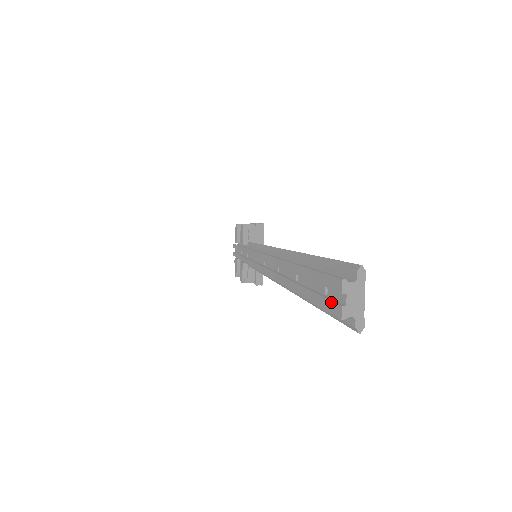
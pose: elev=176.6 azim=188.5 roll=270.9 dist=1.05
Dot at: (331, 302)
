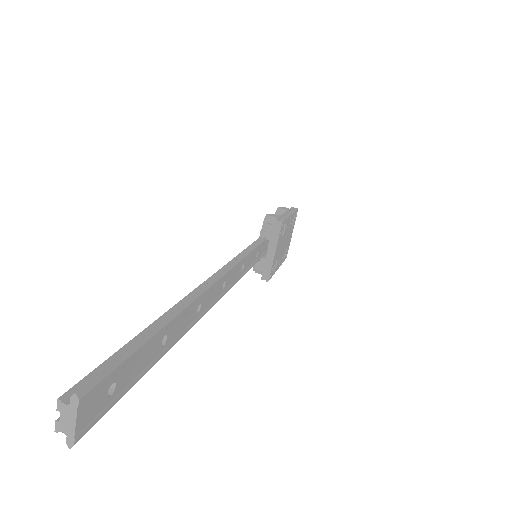
Dot at: occluded
